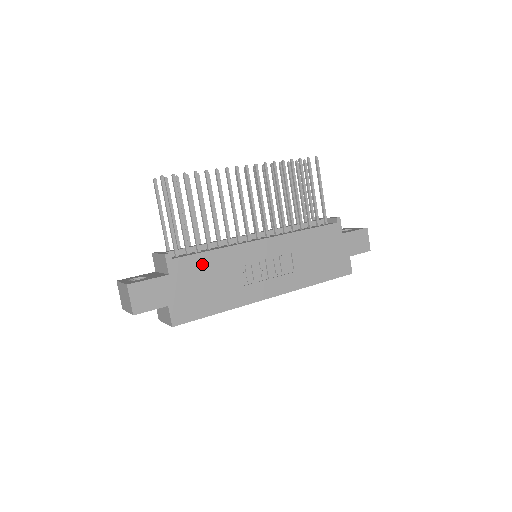
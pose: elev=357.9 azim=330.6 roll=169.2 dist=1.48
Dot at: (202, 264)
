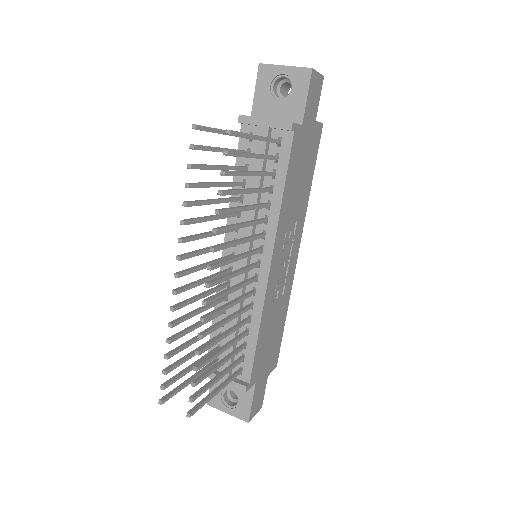
Dot at: (261, 347)
